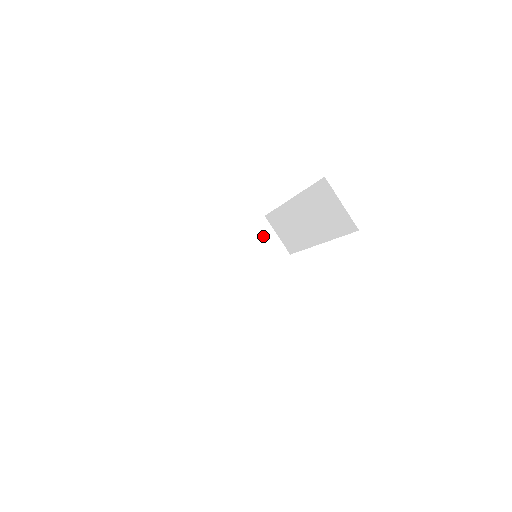
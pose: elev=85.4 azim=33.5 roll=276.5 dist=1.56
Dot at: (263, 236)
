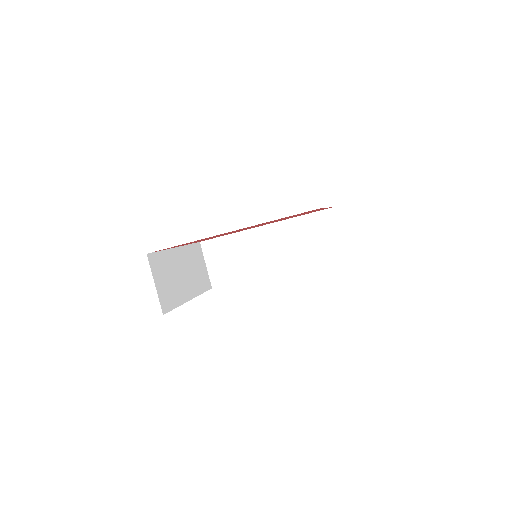
Dot at: (199, 259)
